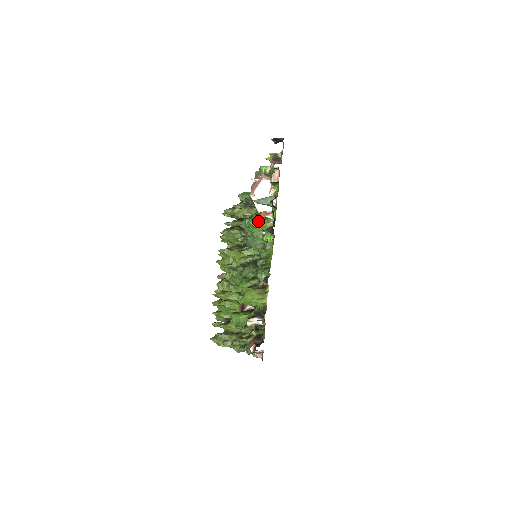
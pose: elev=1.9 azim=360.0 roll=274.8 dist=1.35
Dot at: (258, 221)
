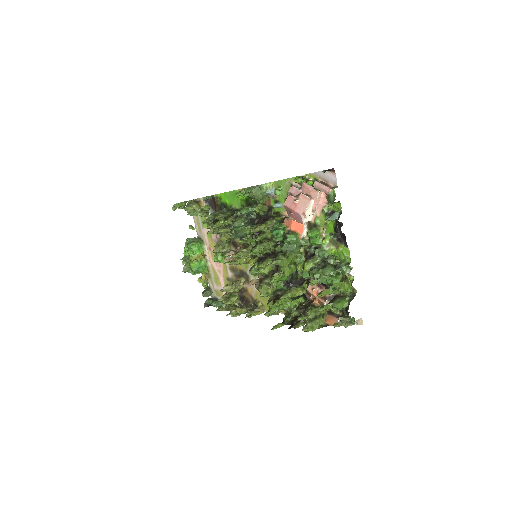
Dot at: (315, 232)
